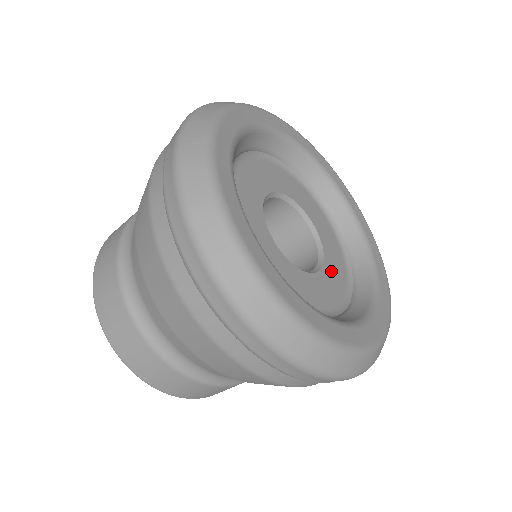
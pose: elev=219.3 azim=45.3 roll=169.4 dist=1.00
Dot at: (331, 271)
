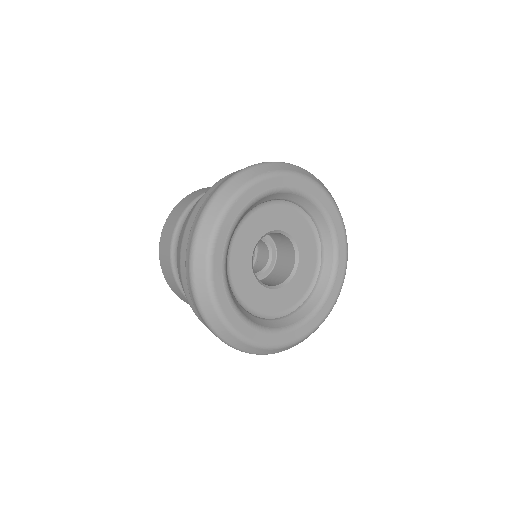
Dot at: (296, 284)
